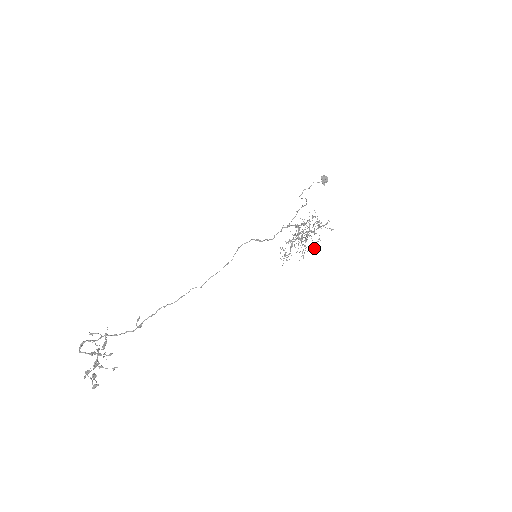
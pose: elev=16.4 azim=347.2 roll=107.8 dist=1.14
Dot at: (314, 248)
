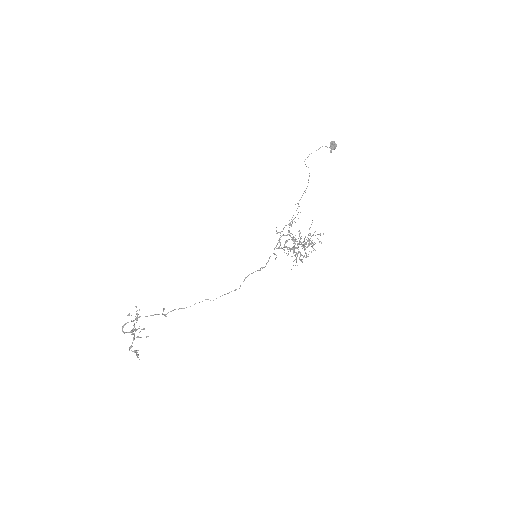
Dot at: occluded
